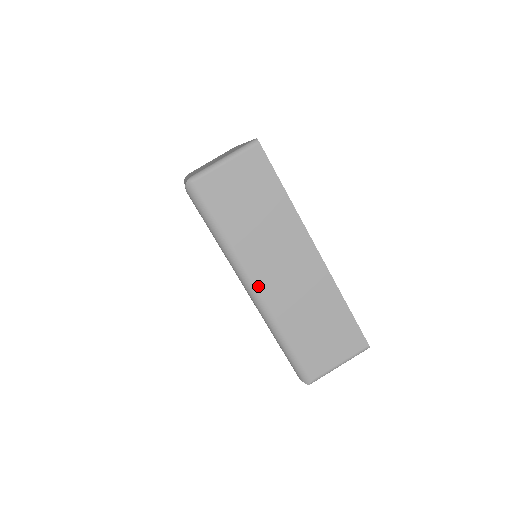
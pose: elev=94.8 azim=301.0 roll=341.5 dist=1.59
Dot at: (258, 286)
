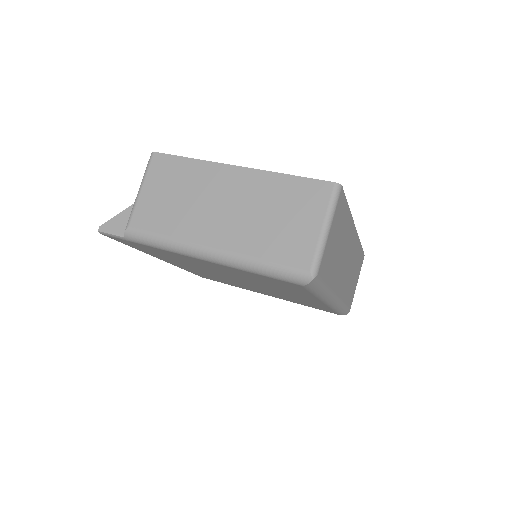
Dot at: (338, 294)
